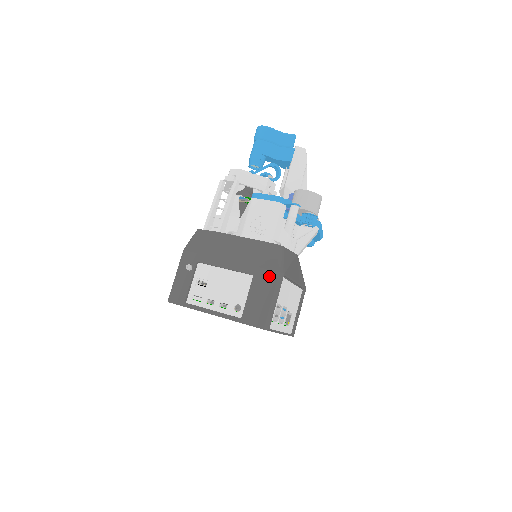
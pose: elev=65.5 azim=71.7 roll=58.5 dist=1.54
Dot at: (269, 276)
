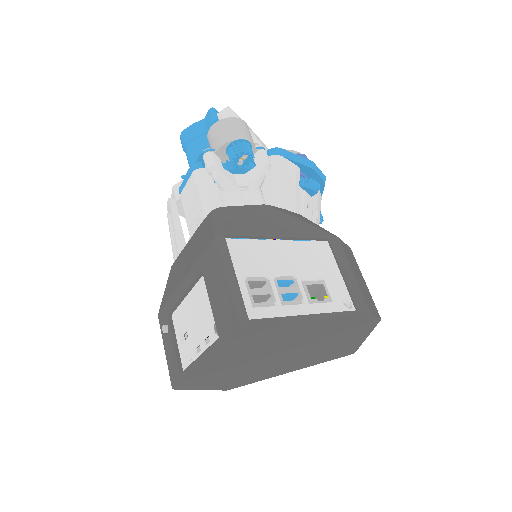
Dot at: (211, 253)
